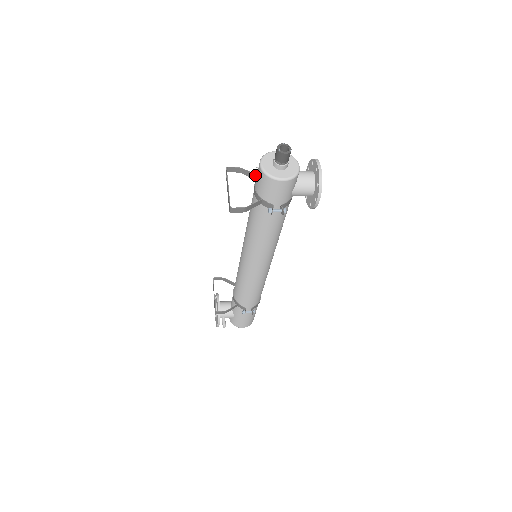
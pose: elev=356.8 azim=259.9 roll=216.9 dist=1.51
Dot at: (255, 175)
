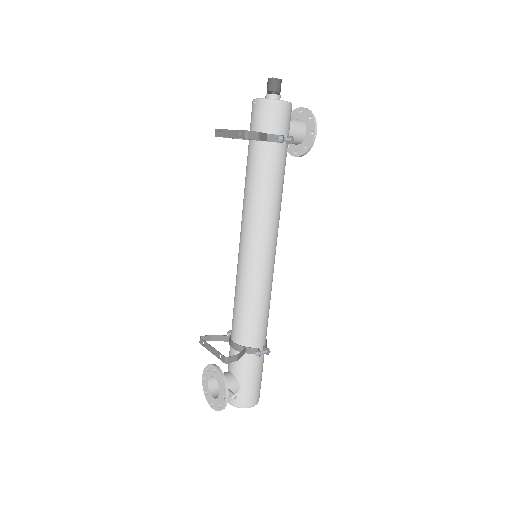
Dot at: occluded
